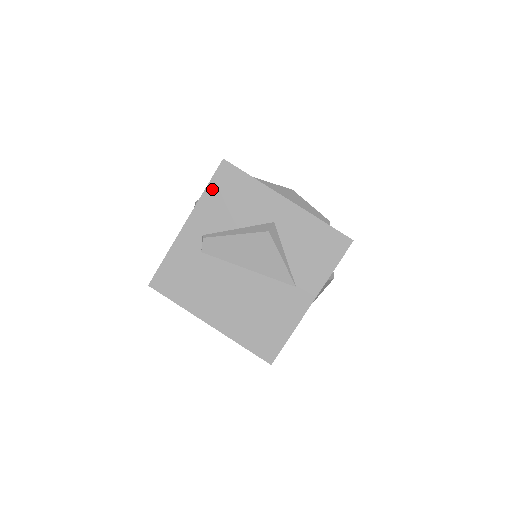
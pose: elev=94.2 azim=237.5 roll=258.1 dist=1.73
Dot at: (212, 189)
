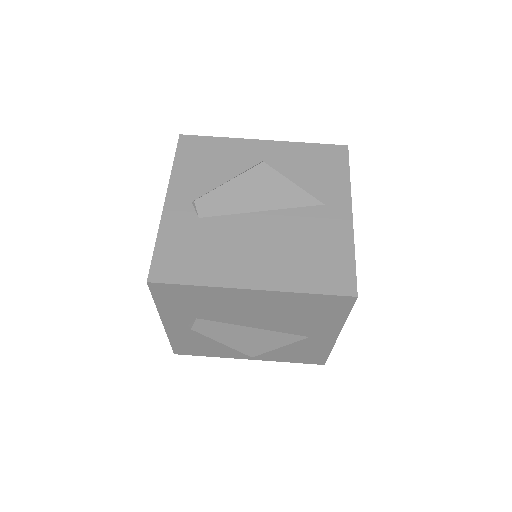
Dot at: (181, 160)
